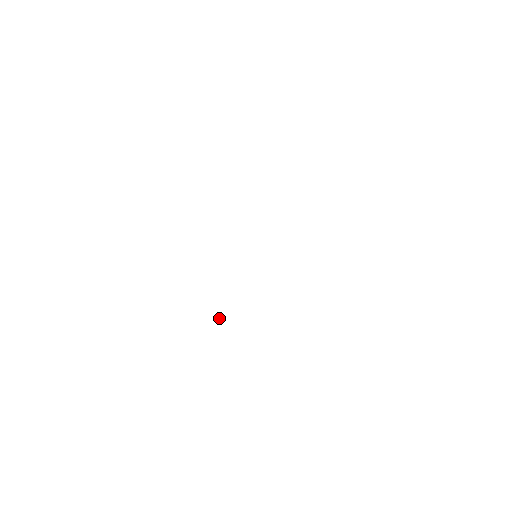
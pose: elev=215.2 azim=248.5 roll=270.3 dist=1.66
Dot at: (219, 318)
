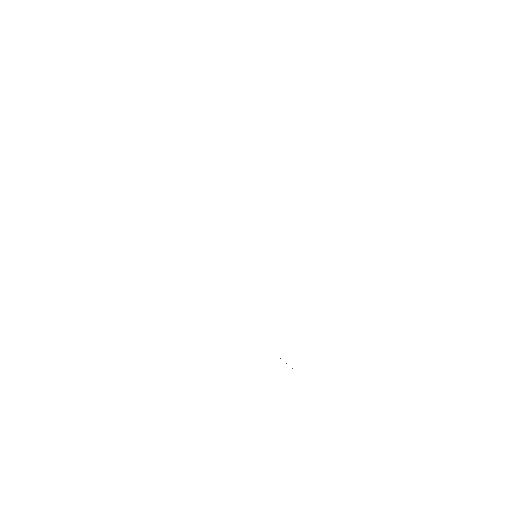
Dot at: occluded
